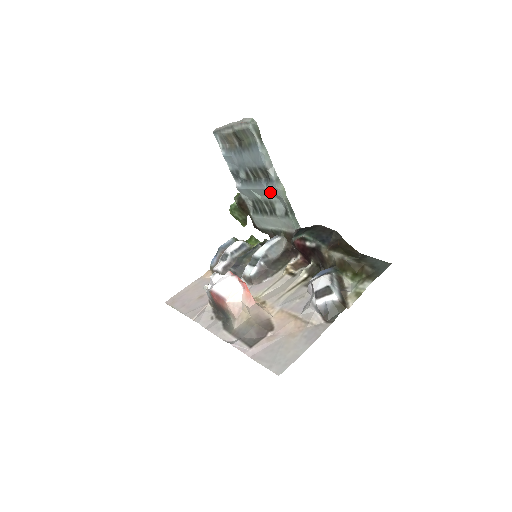
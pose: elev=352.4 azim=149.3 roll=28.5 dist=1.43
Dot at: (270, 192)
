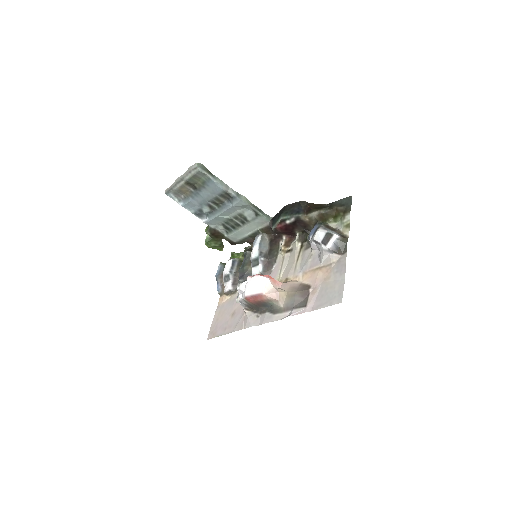
Dot at: (236, 207)
